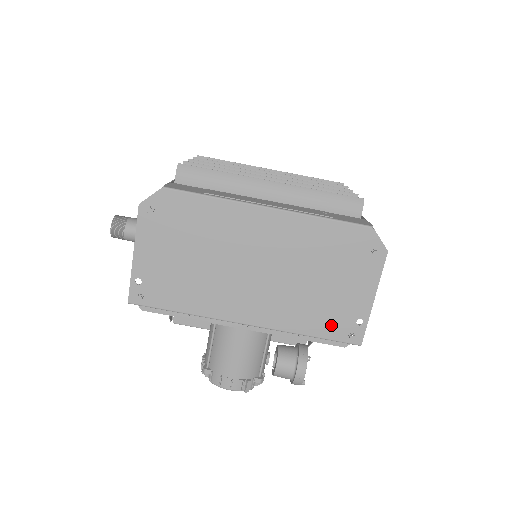
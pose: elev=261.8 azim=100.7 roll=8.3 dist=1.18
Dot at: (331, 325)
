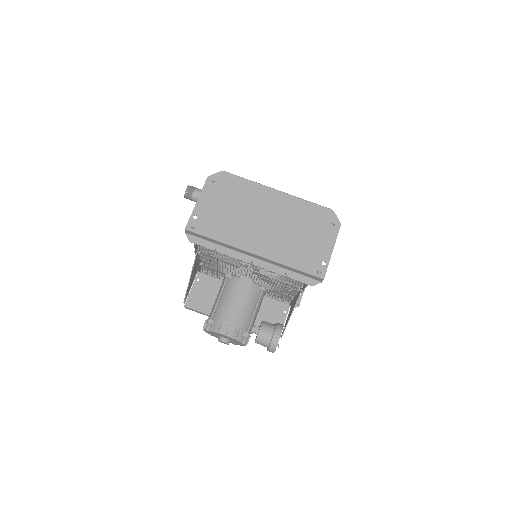
Dot at: (306, 262)
